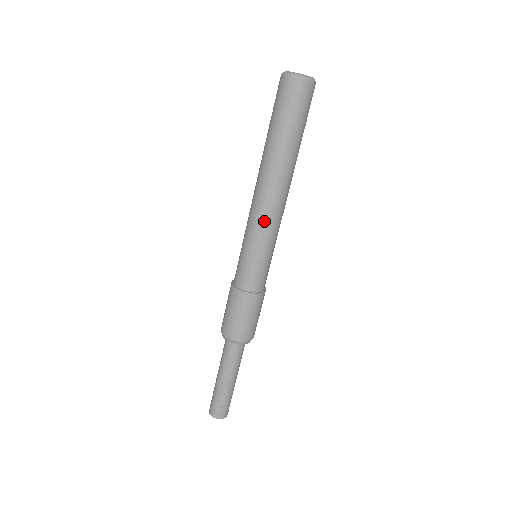
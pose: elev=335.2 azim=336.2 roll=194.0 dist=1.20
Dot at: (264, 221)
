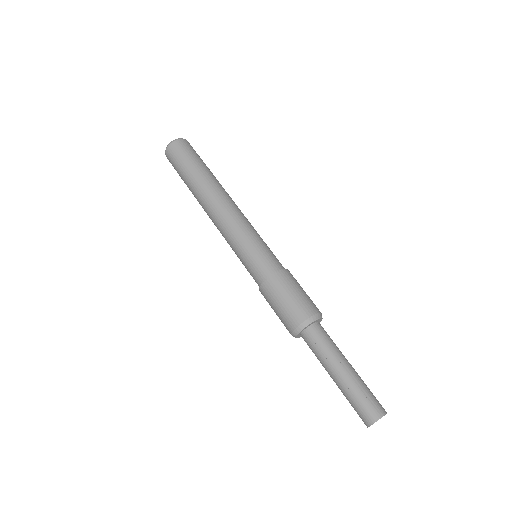
Dot at: (226, 227)
